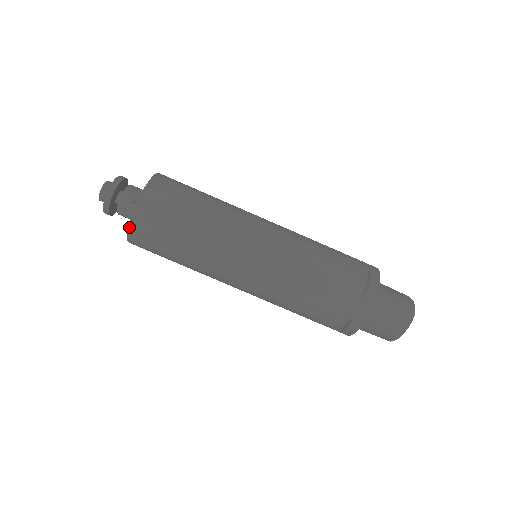
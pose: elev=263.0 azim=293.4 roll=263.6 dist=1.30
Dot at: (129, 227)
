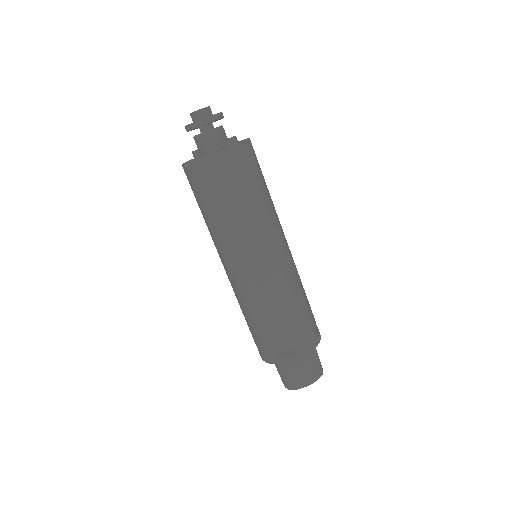
Dot at: (226, 149)
